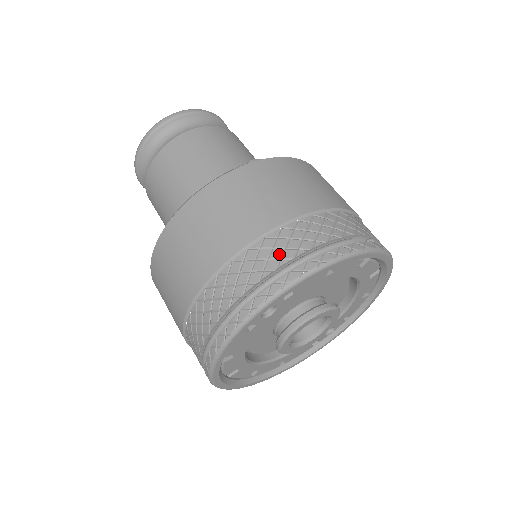
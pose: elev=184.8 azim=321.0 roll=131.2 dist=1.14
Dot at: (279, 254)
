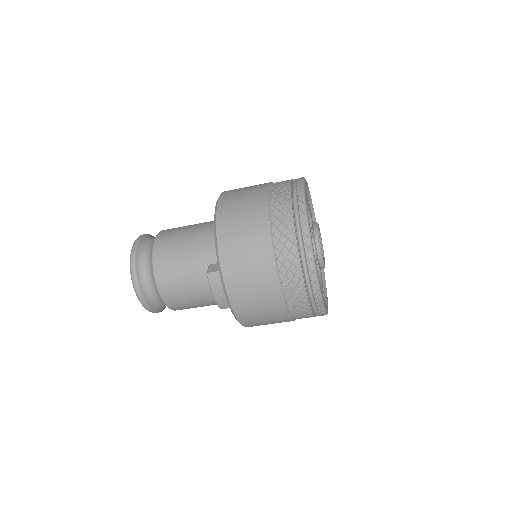
Dot at: occluded
